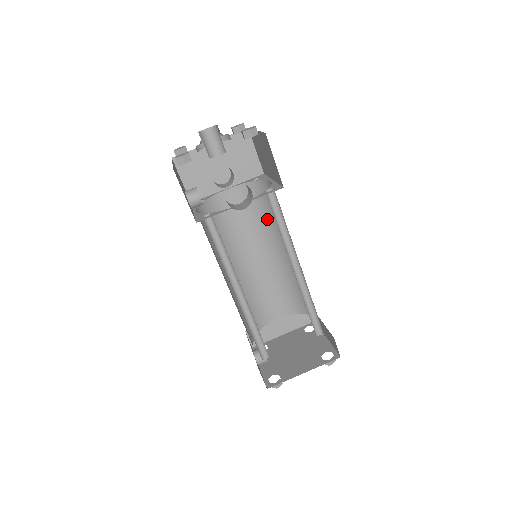
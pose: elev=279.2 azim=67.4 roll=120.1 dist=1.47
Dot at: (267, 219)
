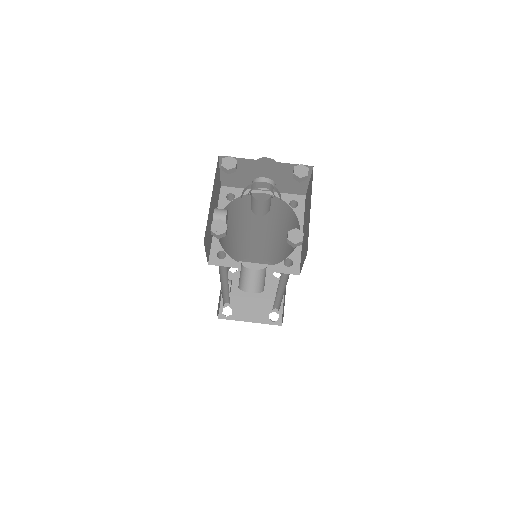
Dot at: (285, 226)
